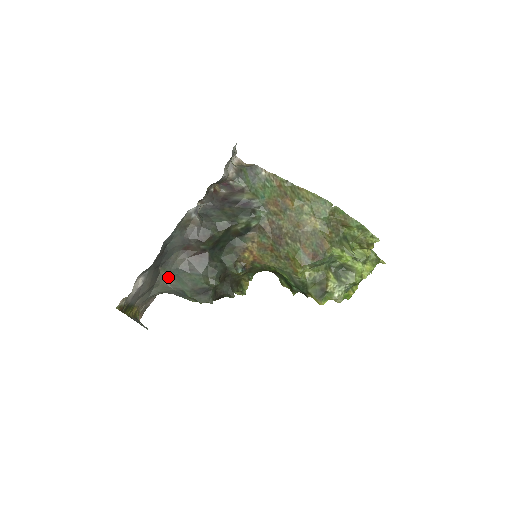
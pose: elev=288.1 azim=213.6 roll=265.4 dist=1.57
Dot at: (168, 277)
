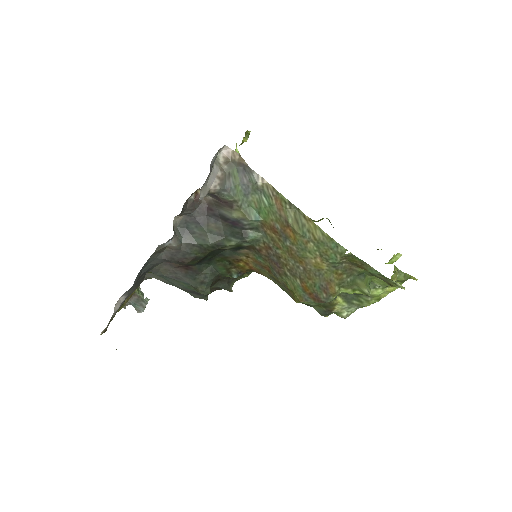
Dot at: (156, 276)
